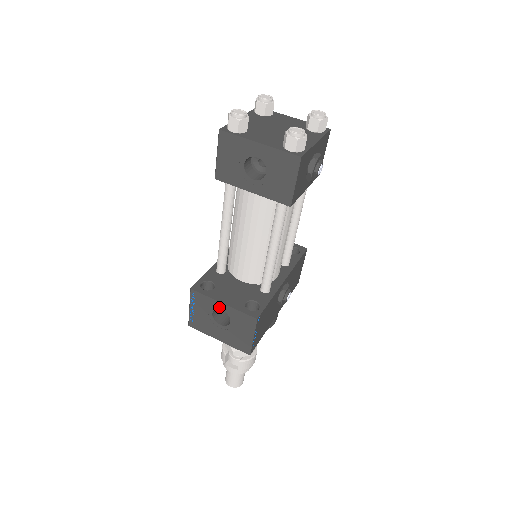
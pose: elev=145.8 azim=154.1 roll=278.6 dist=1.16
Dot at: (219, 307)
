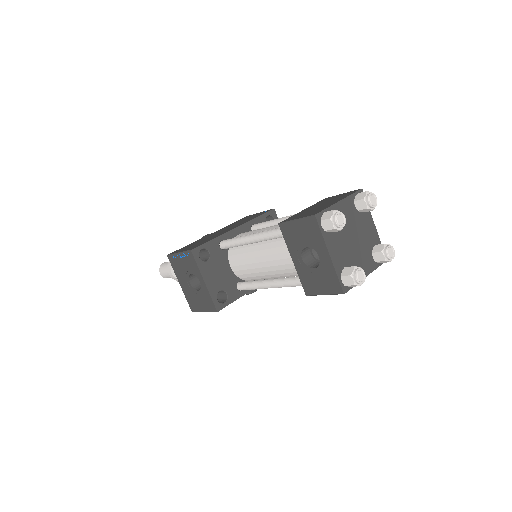
Dot at: (200, 279)
